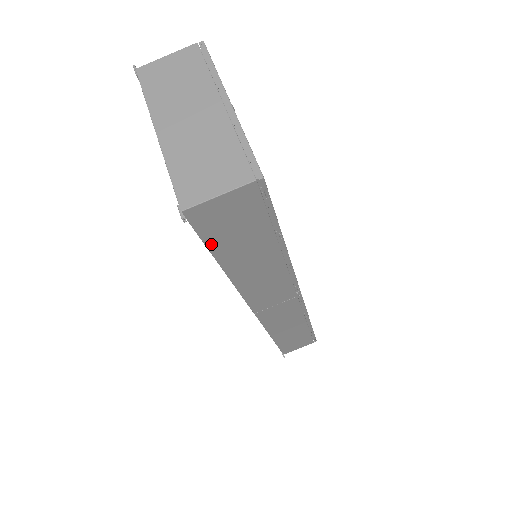
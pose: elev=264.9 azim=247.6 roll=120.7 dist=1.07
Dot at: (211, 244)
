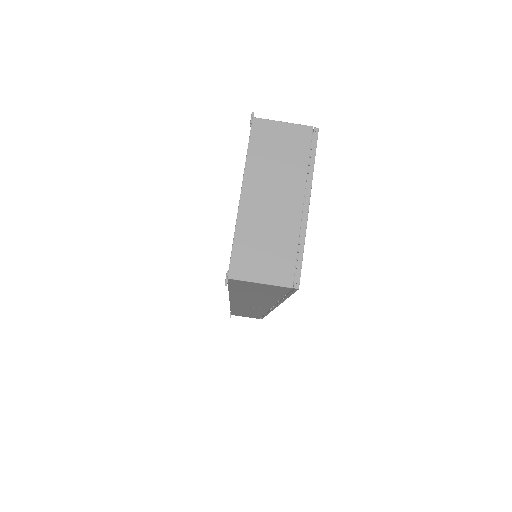
Dot at: (233, 287)
